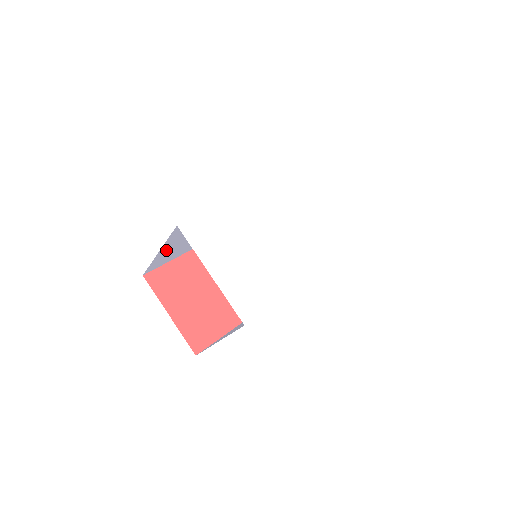
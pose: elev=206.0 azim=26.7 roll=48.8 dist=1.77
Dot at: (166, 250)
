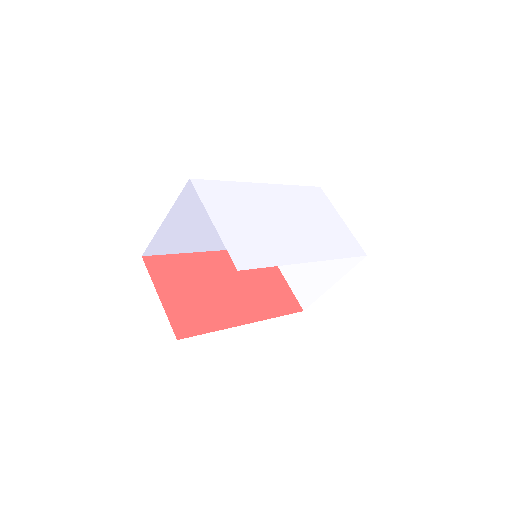
Dot at: (171, 224)
